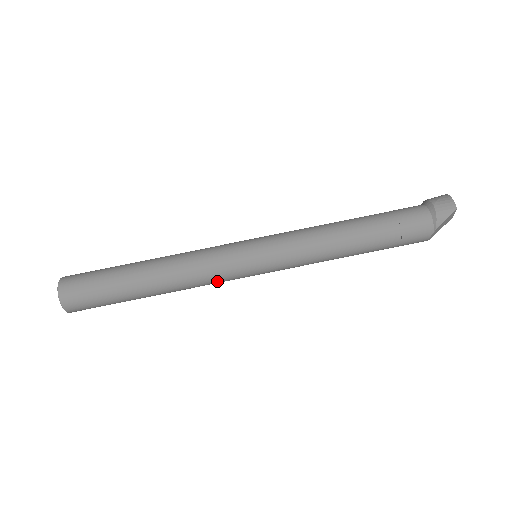
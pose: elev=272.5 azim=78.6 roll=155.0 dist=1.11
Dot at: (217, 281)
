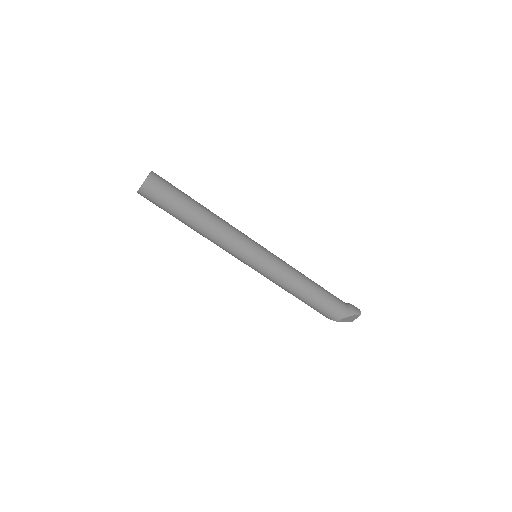
Dot at: (231, 248)
